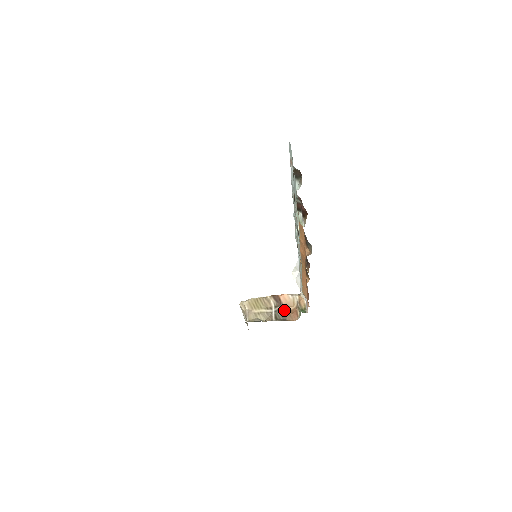
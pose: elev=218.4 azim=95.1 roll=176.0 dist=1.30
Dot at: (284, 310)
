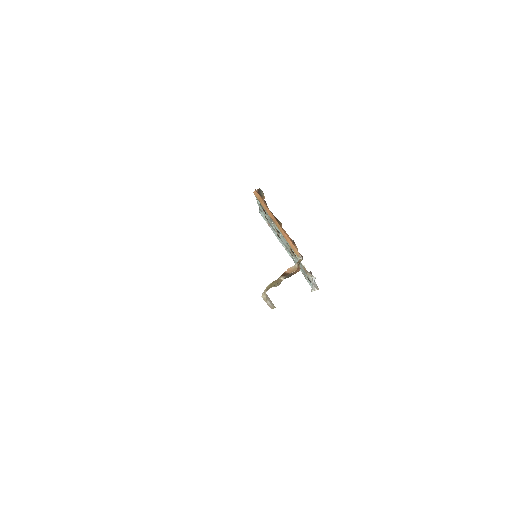
Dot at: (290, 274)
